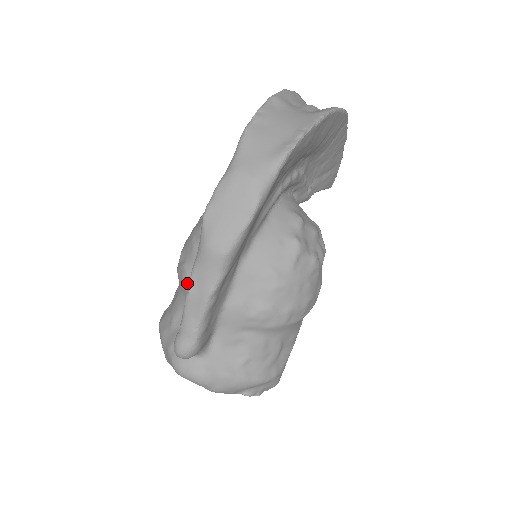
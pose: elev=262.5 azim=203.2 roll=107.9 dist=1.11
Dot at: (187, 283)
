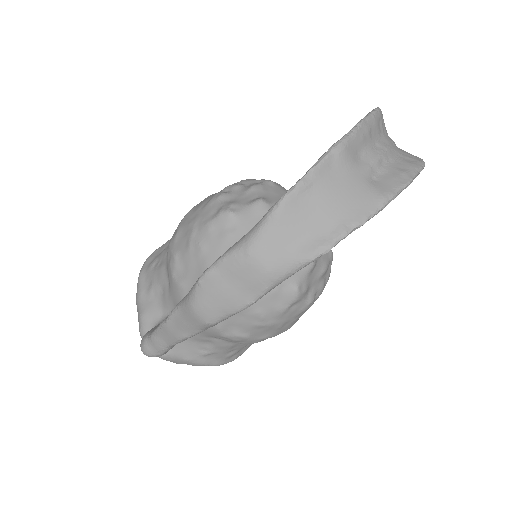
Dot at: (172, 277)
